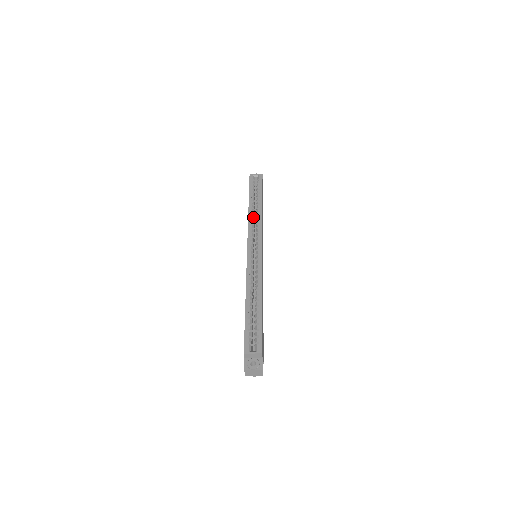
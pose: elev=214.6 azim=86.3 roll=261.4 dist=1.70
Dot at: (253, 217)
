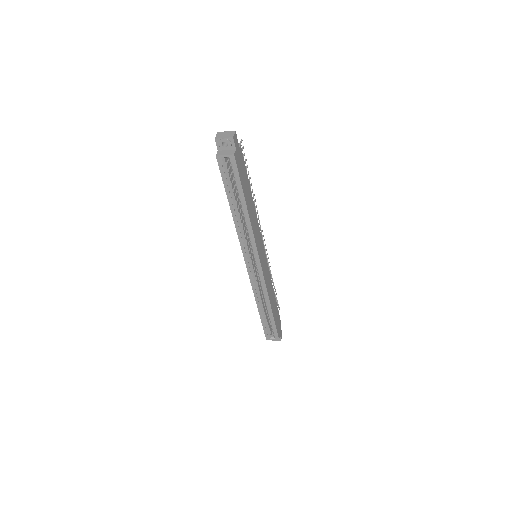
Dot at: (241, 227)
